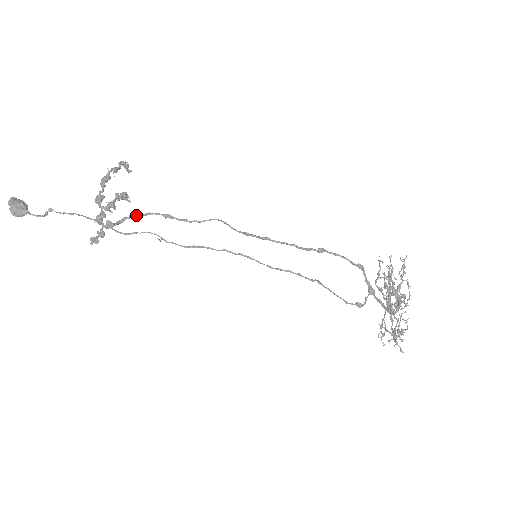
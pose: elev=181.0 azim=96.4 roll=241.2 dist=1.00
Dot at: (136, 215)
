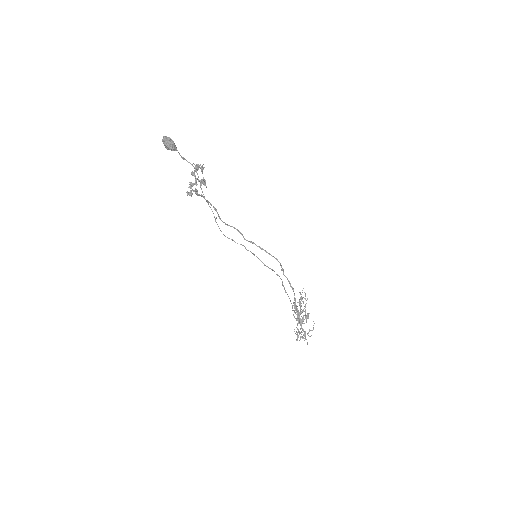
Dot at: occluded
